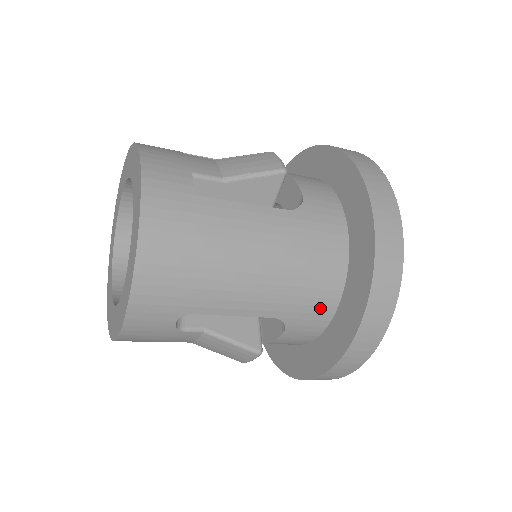
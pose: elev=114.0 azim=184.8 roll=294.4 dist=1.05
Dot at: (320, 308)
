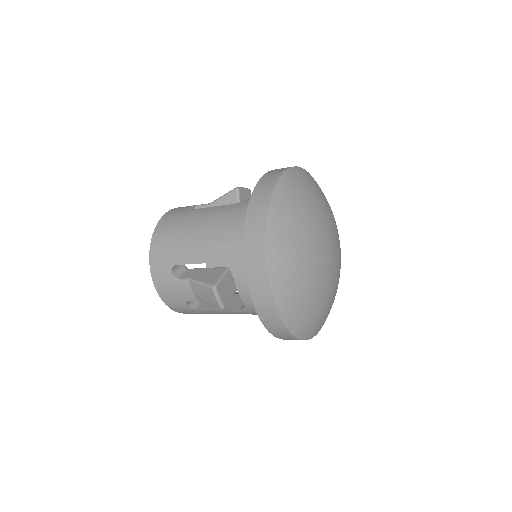
Dot at: occluded
